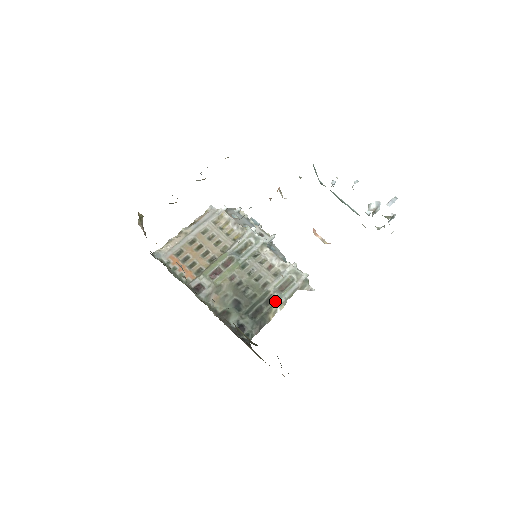
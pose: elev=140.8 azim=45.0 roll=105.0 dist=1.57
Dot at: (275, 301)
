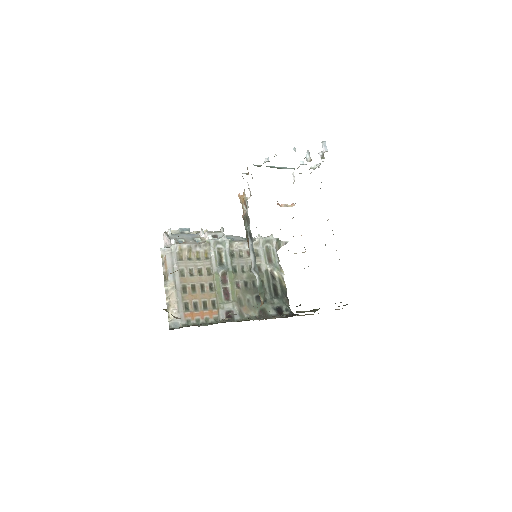
Dot at: (277, 272)
